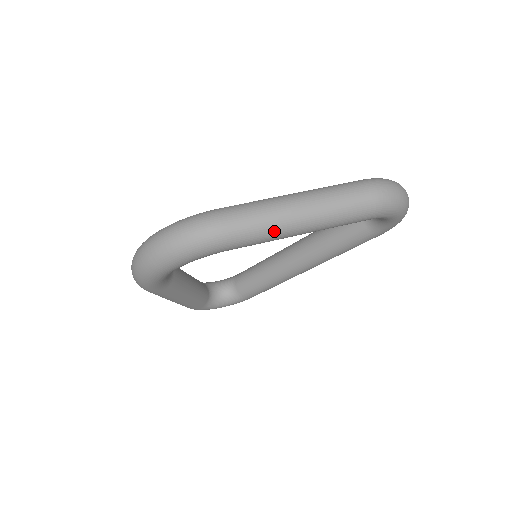
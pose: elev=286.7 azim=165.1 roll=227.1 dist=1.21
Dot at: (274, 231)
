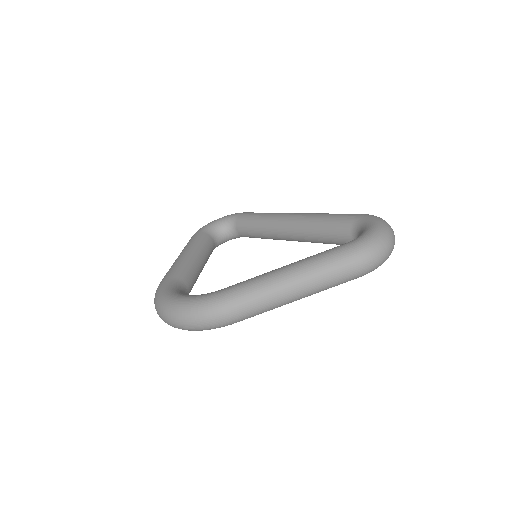
Dot at: occluded
